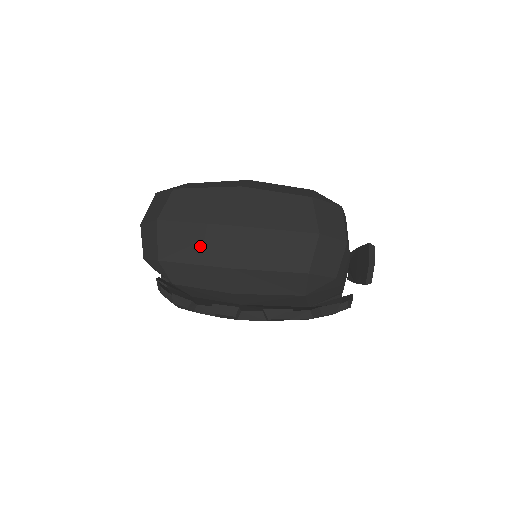
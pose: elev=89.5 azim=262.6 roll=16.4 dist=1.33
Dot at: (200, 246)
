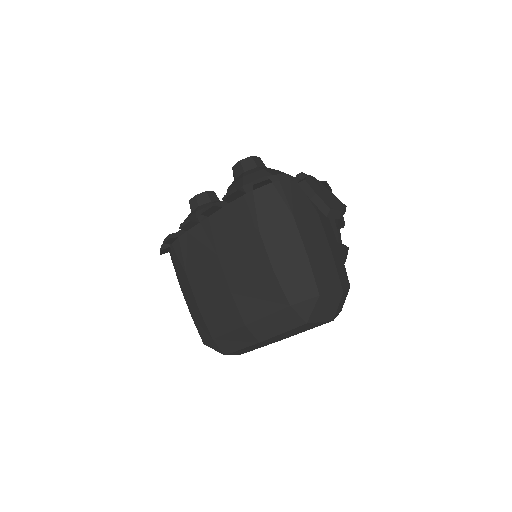
Dot at: occluded
